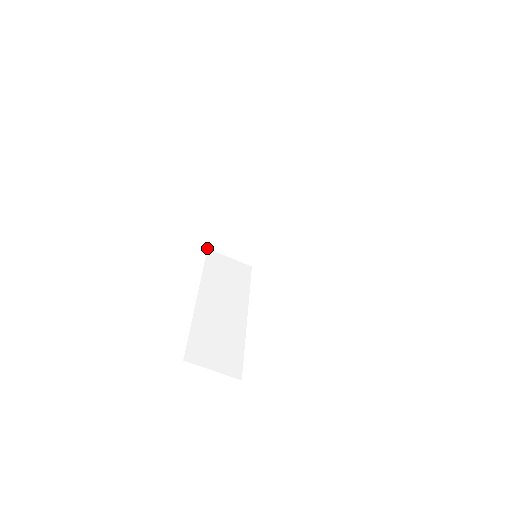
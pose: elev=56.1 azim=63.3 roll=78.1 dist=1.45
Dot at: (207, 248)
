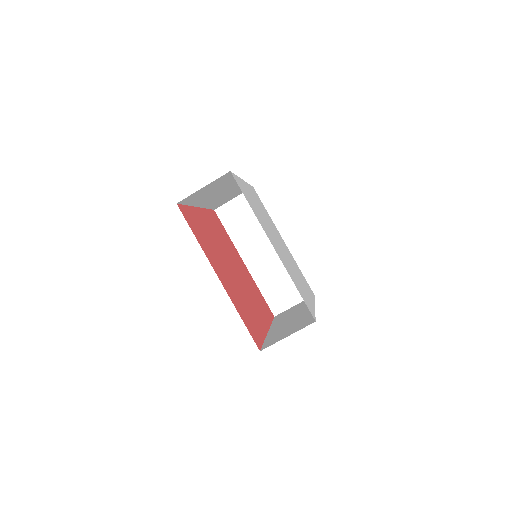
Dot at: occluded
